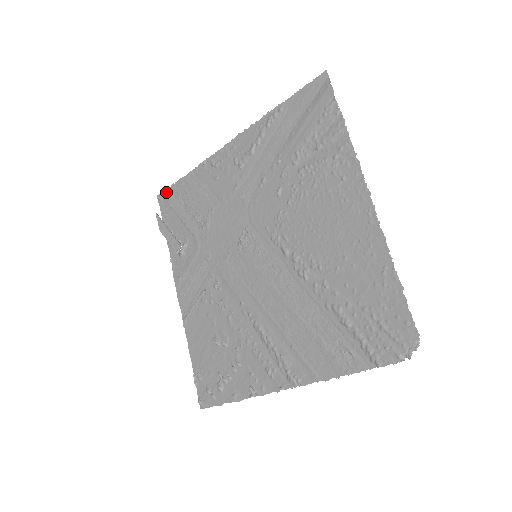
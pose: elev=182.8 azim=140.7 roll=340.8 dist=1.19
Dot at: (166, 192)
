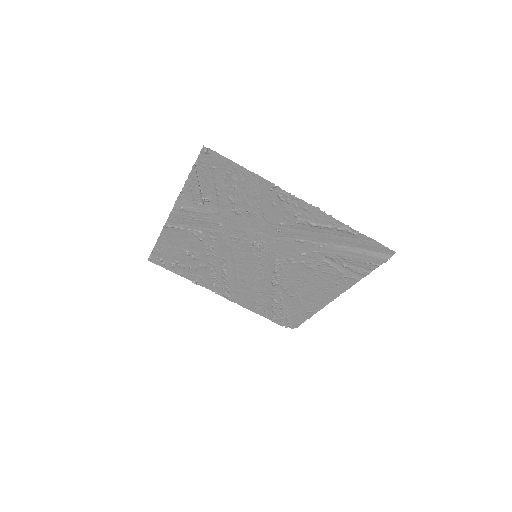
Dot at: (218, 156)
